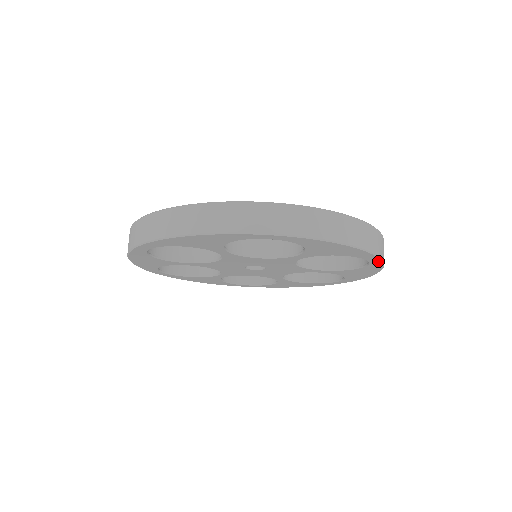
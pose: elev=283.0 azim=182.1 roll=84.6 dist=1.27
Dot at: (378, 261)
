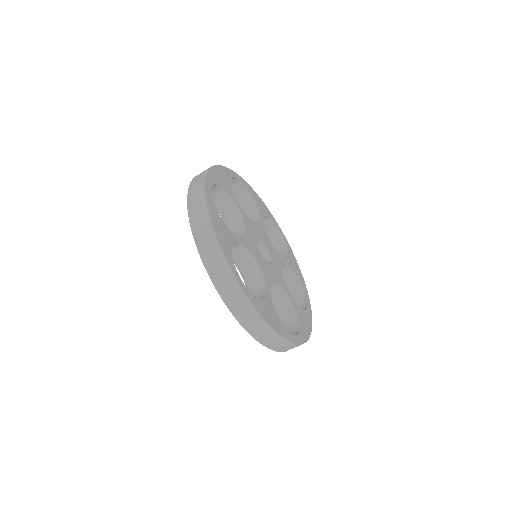
Dot at: occluded
